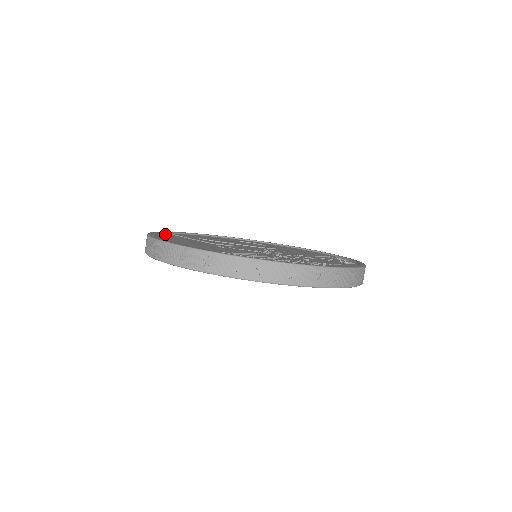
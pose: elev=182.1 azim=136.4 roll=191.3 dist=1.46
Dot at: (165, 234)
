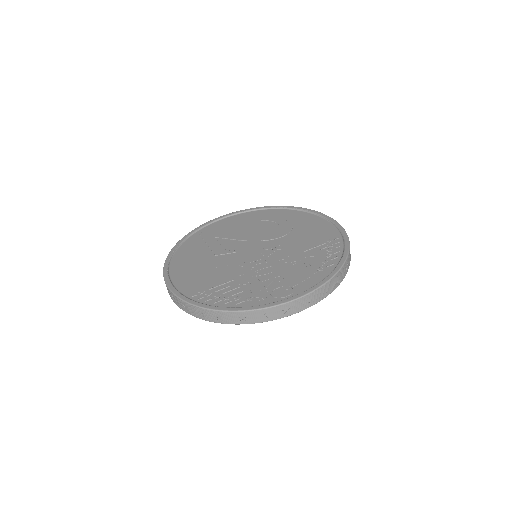
Dot at: (191, 237)
